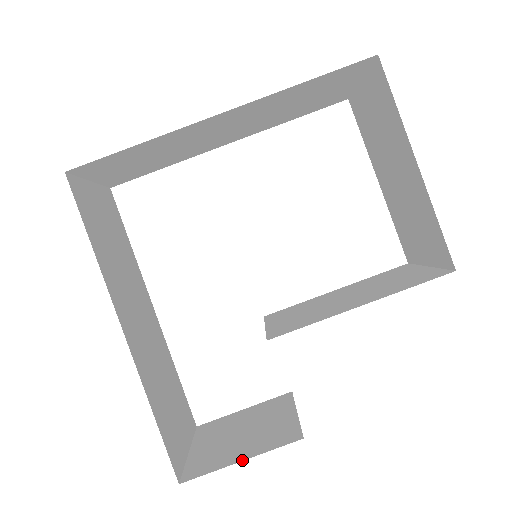
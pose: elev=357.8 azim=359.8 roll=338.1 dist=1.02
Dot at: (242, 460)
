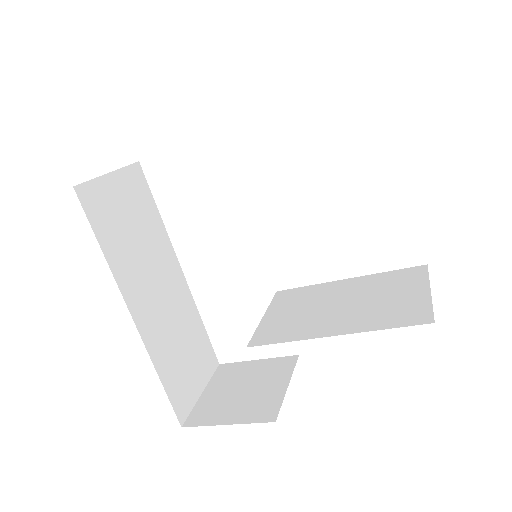
Dot at: (227, 424)
